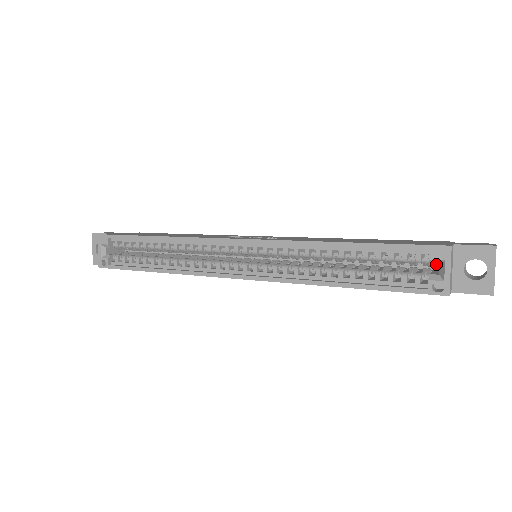
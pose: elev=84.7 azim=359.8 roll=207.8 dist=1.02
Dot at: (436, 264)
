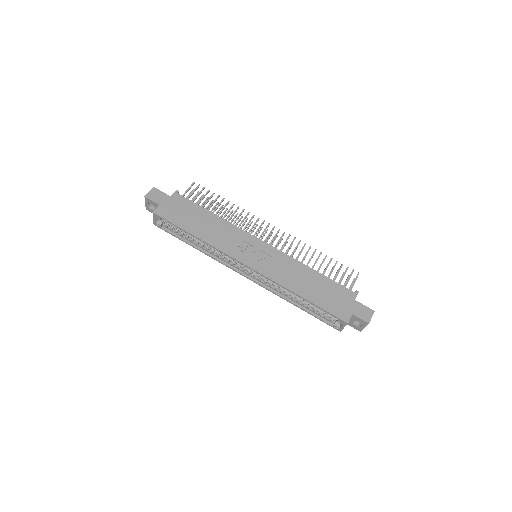
Dot at: (340, 322)
